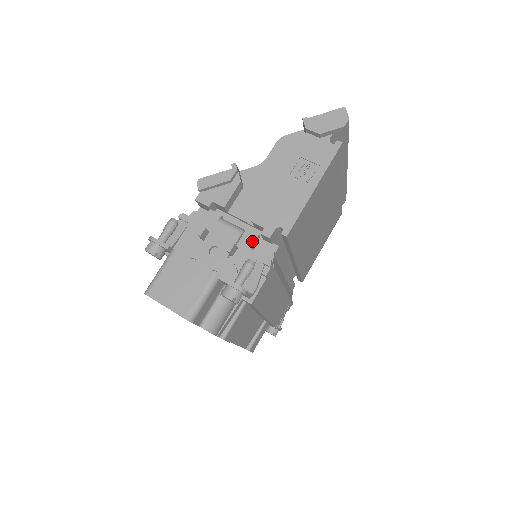
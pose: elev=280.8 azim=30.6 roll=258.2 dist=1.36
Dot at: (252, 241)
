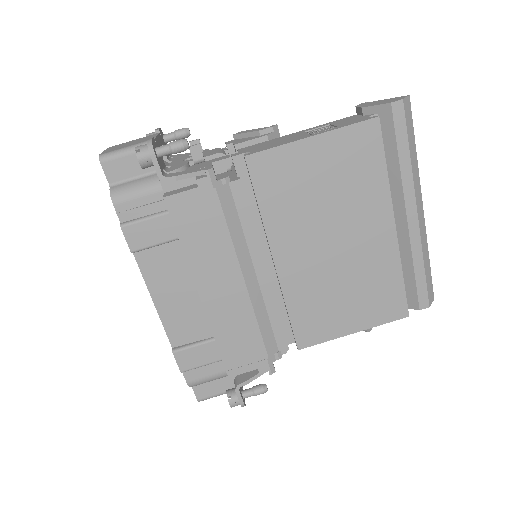
Dot at: (220, 159)
